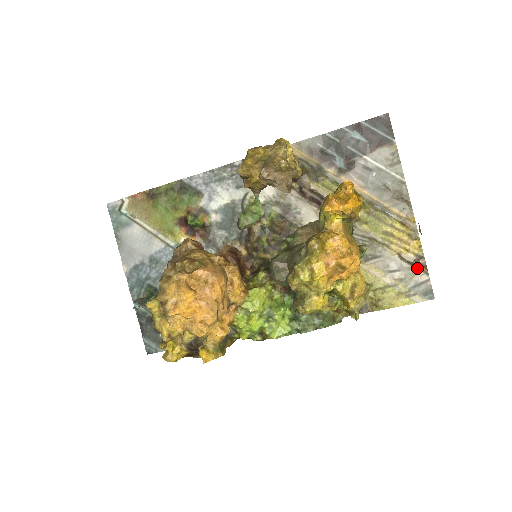
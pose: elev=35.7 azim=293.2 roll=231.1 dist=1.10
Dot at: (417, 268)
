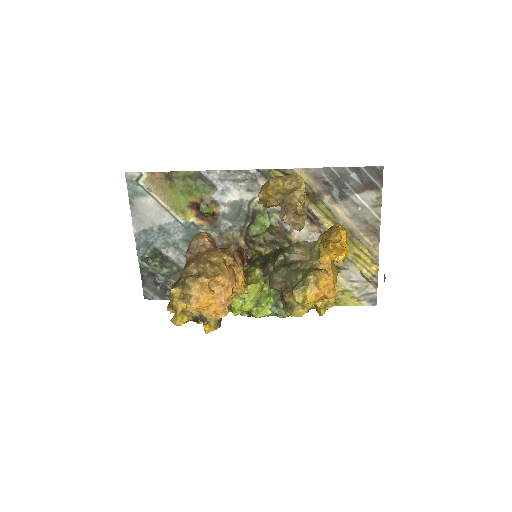
Dot at: (371, 283)
